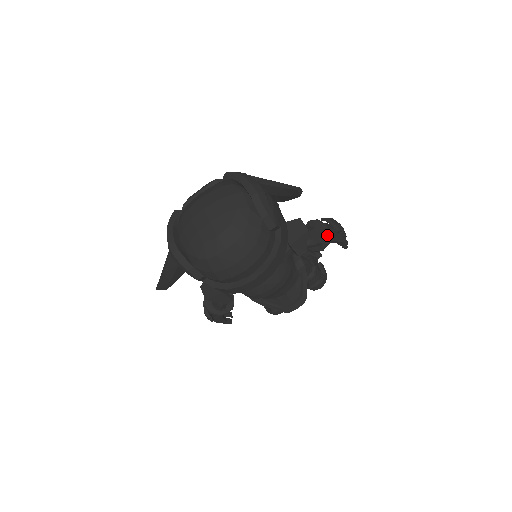
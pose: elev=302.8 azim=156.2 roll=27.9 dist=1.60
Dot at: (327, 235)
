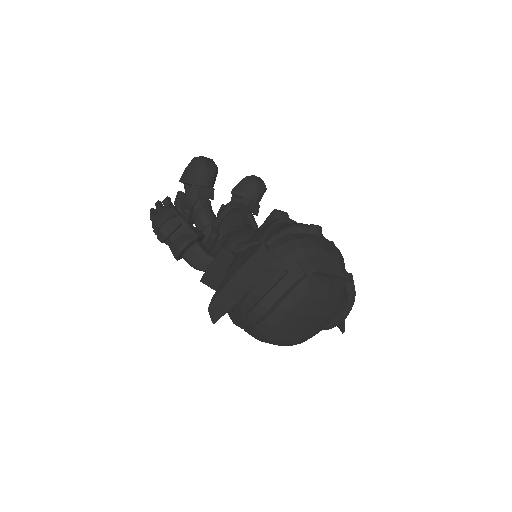
Dot at: occluded
